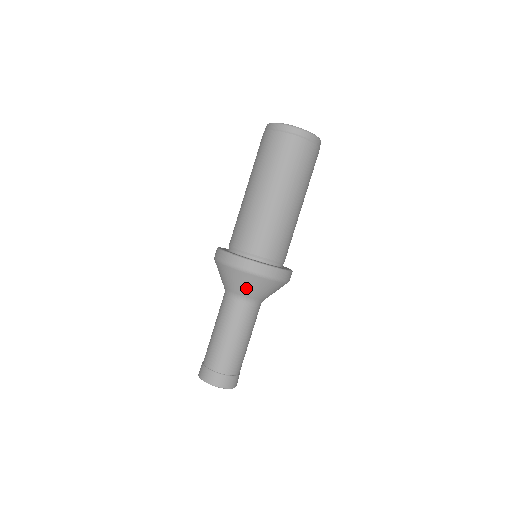
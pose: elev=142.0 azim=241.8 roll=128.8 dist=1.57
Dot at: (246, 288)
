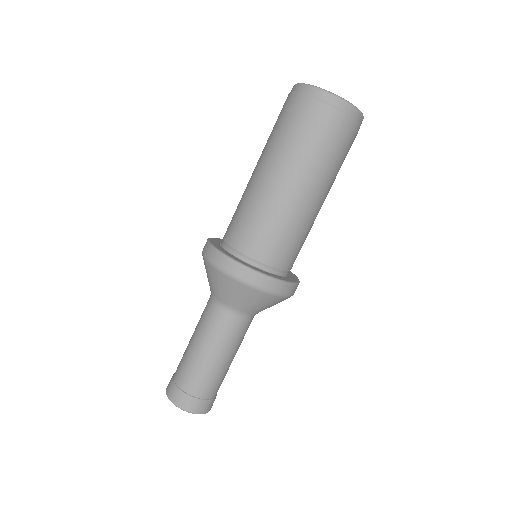
Dot at: (234, 298)
